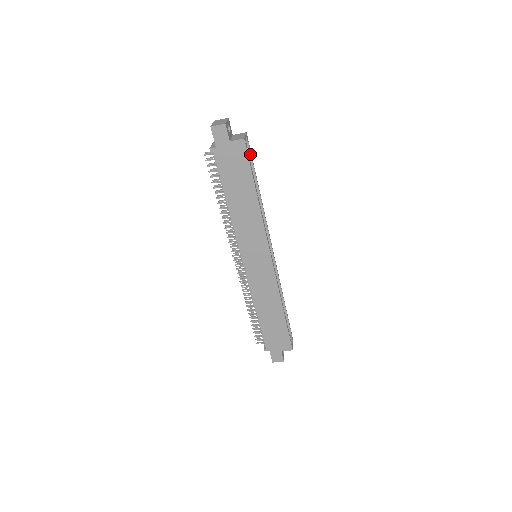
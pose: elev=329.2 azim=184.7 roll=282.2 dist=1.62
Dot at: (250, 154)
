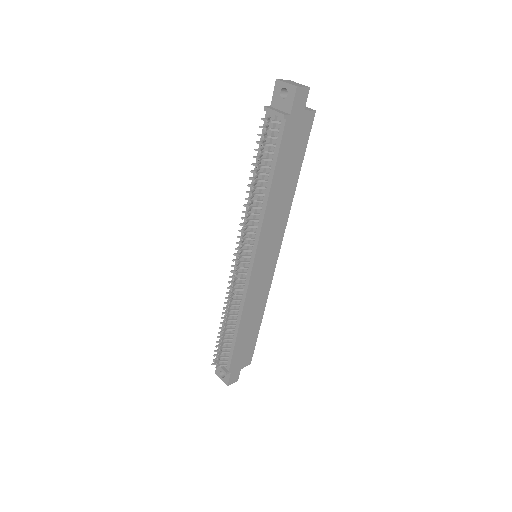
Dot at: occluded
